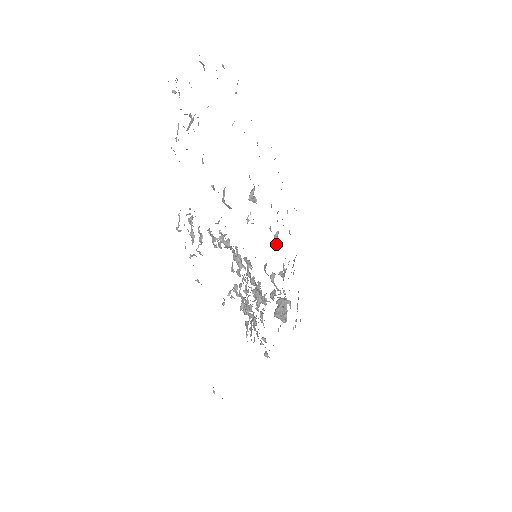
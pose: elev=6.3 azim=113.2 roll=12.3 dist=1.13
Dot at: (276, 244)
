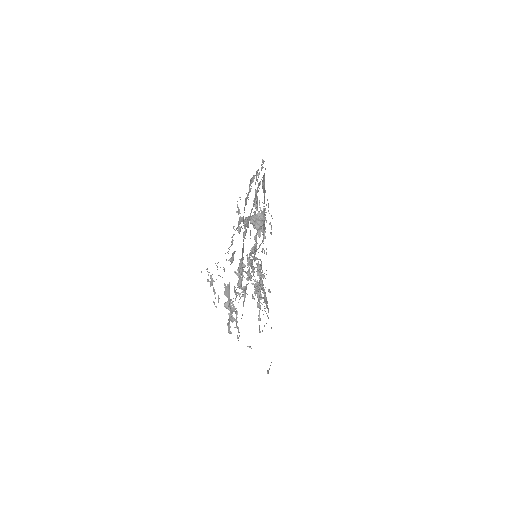
Dot at: (256, 210)
